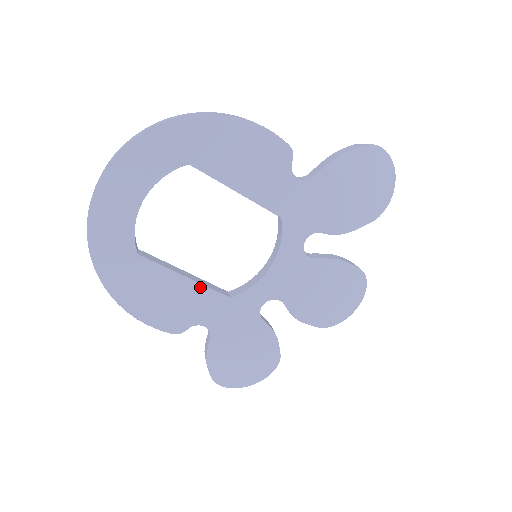
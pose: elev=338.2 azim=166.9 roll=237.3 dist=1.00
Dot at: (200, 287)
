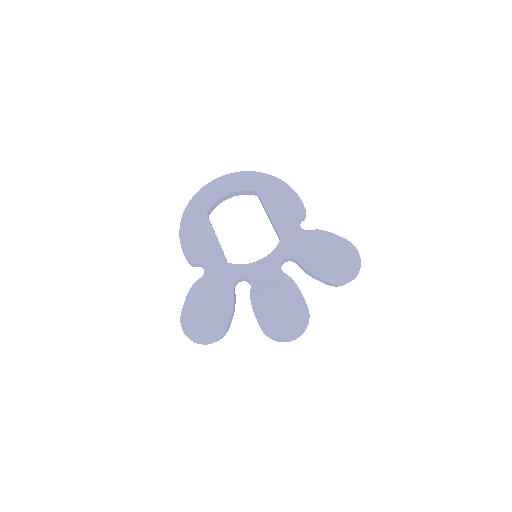
Dot at: (219, 247)
